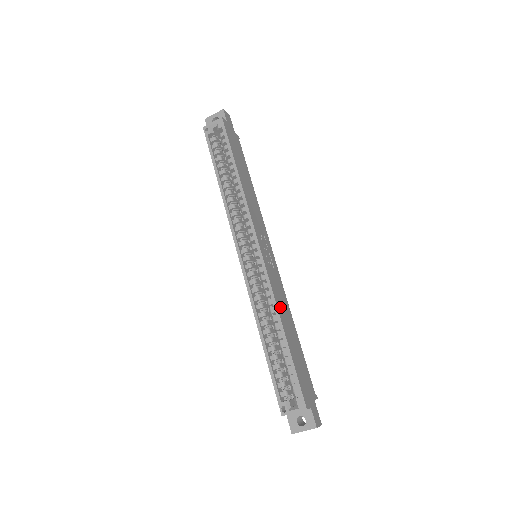
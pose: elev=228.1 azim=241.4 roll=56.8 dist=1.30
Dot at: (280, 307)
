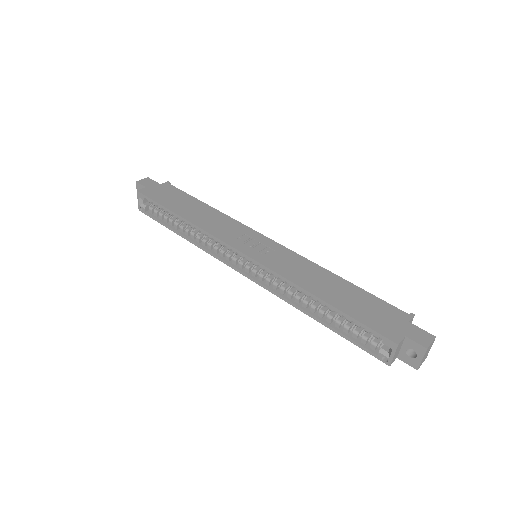
Dot at: (302, 280)
